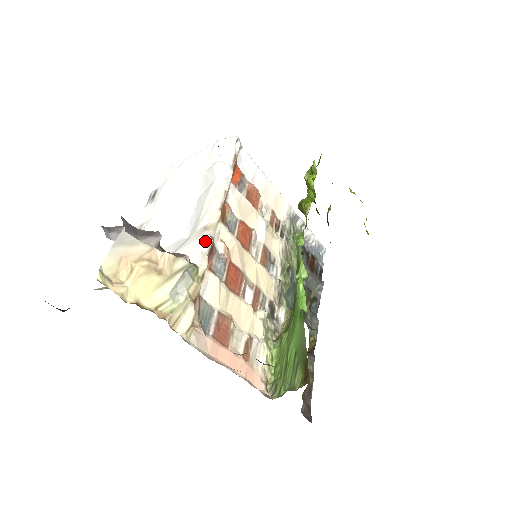
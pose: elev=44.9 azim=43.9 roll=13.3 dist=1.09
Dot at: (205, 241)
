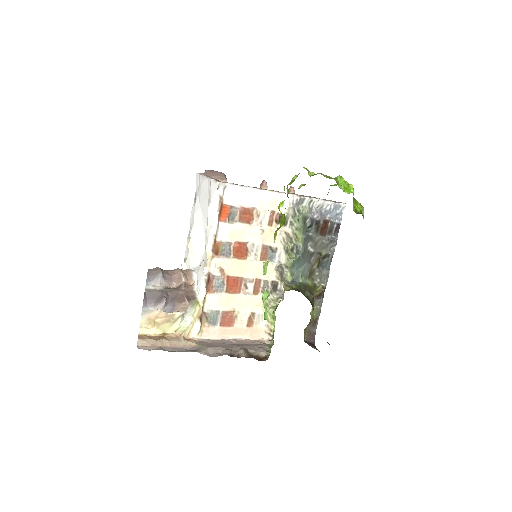
Dot at: (202, 279)
